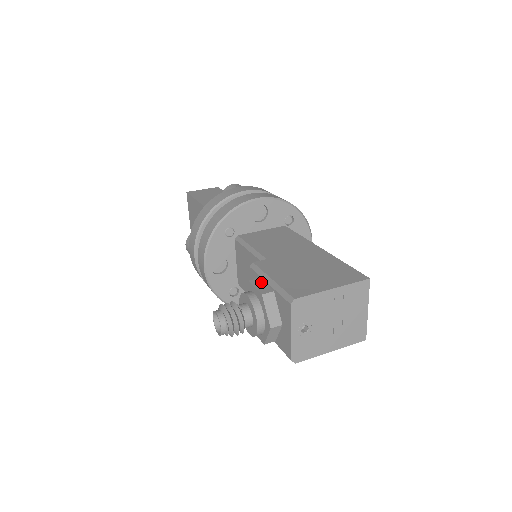
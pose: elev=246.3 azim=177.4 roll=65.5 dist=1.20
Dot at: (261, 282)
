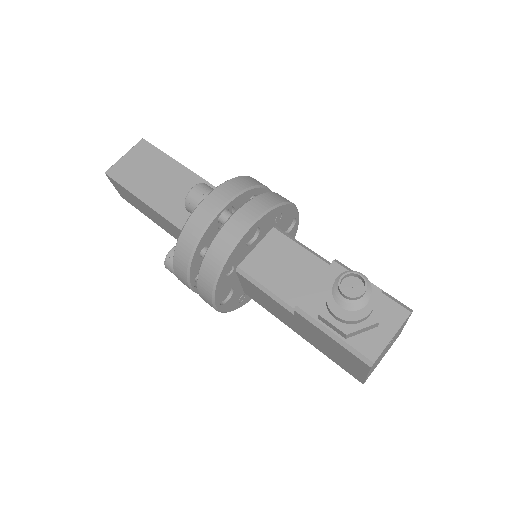
Dot at: occluded
